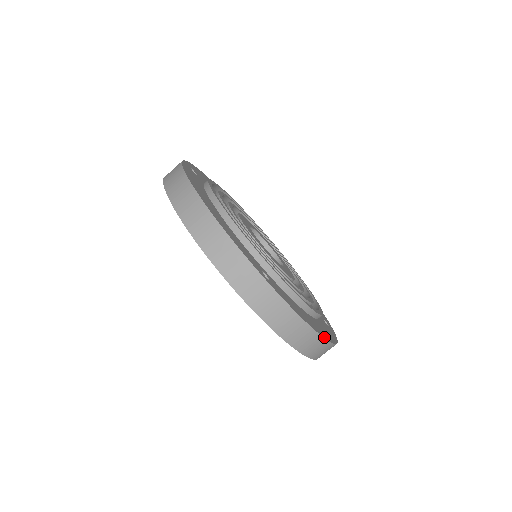
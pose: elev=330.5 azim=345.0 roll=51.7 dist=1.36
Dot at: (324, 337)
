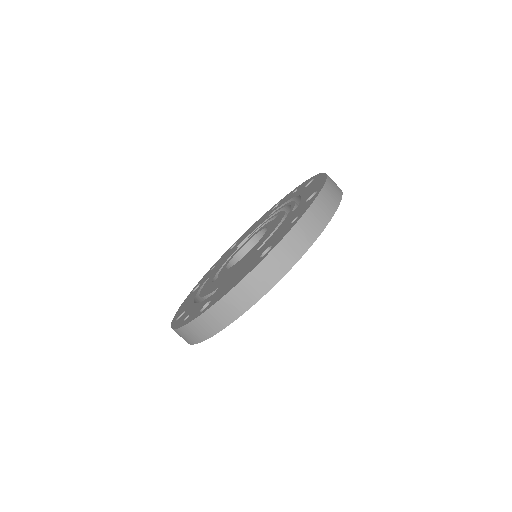
Dot at: occluded
